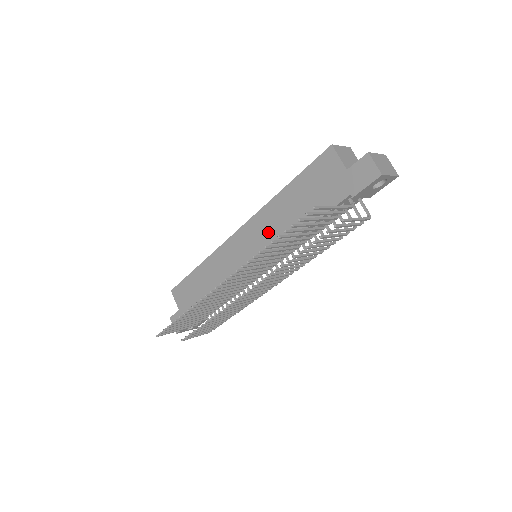
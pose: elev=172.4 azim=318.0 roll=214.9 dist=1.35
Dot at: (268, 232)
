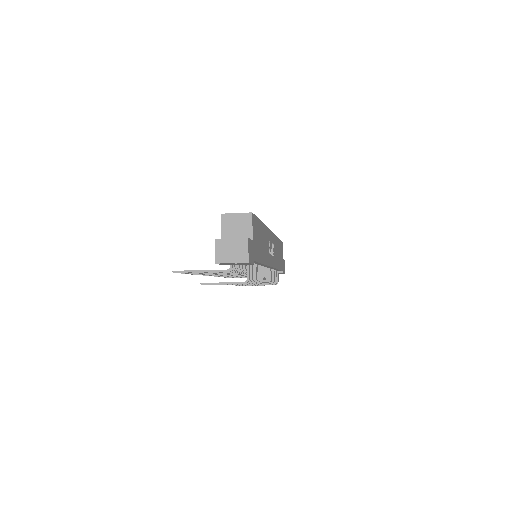
Dot at: occluded
